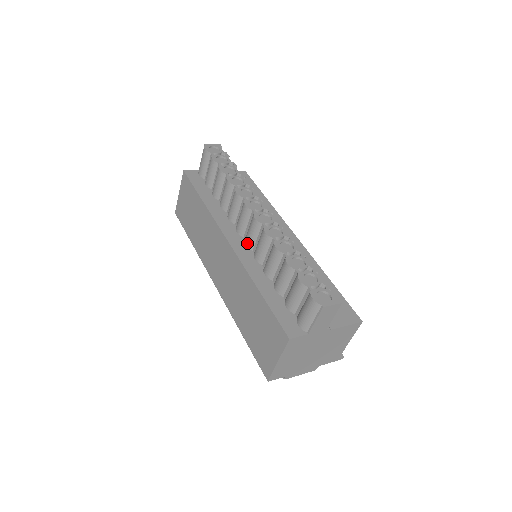
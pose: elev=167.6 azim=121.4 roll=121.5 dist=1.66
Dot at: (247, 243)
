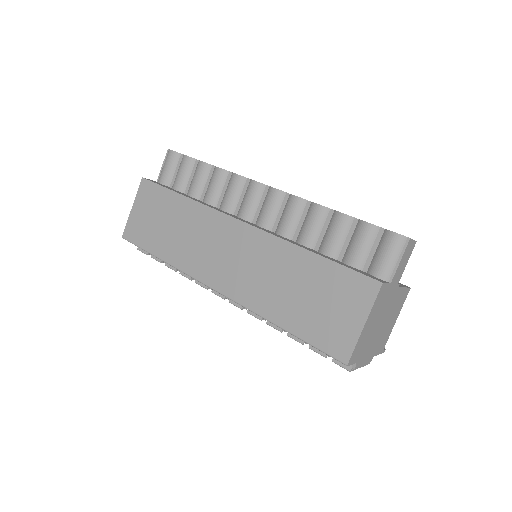
Dot at: (264, 223)
